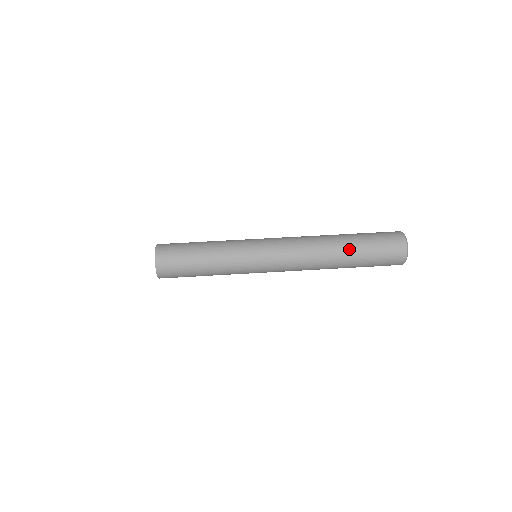
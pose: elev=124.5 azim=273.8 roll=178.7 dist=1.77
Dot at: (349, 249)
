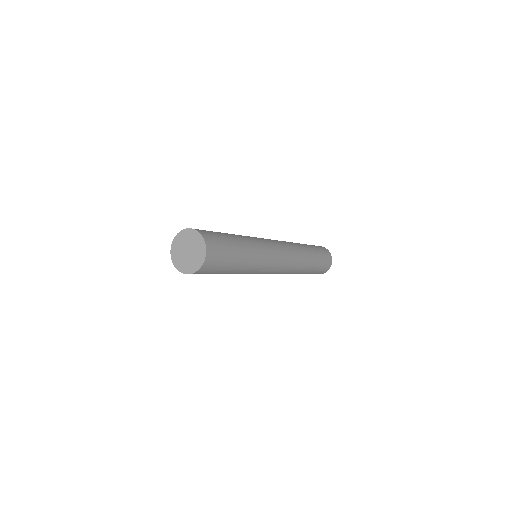
Dot at: occluded
